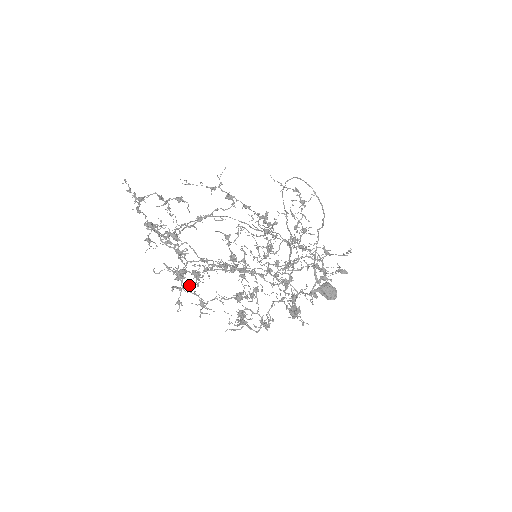
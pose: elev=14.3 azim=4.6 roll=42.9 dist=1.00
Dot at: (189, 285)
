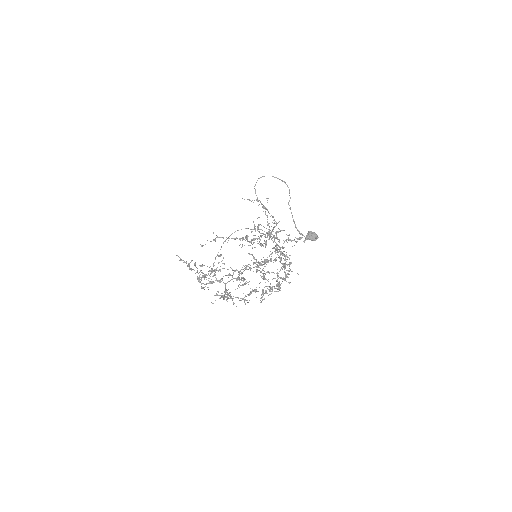
Dot at: occluded
